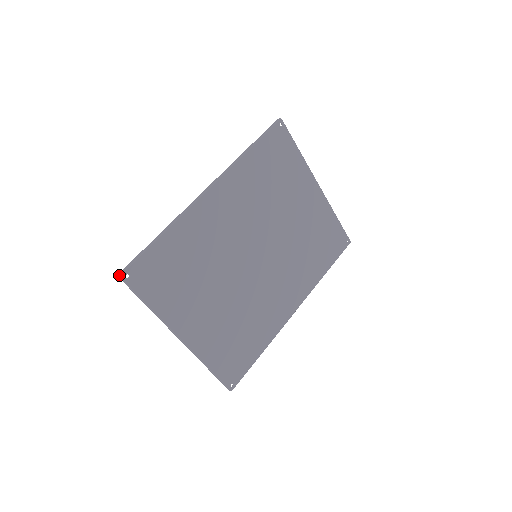
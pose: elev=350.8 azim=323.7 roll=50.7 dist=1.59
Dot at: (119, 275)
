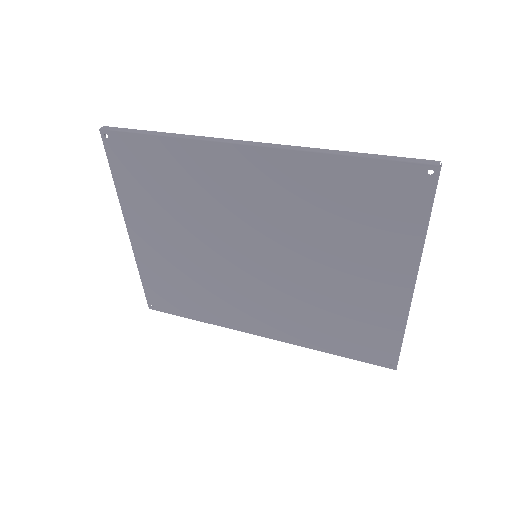
Dot at: (100, 128)
